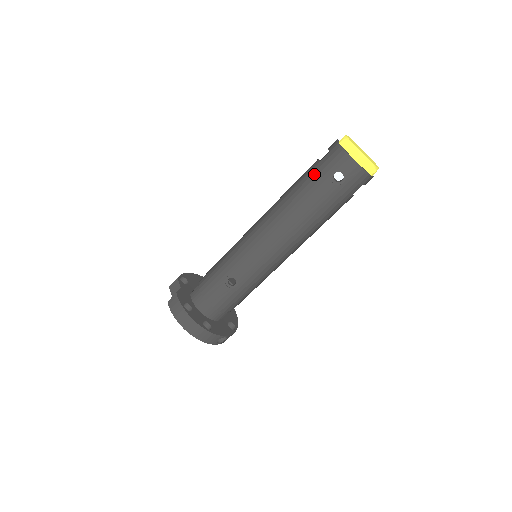
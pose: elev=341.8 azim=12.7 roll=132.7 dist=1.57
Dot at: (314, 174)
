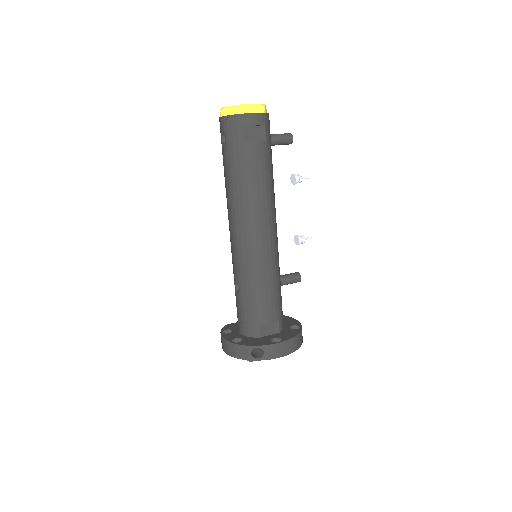
Dot at: occluded
